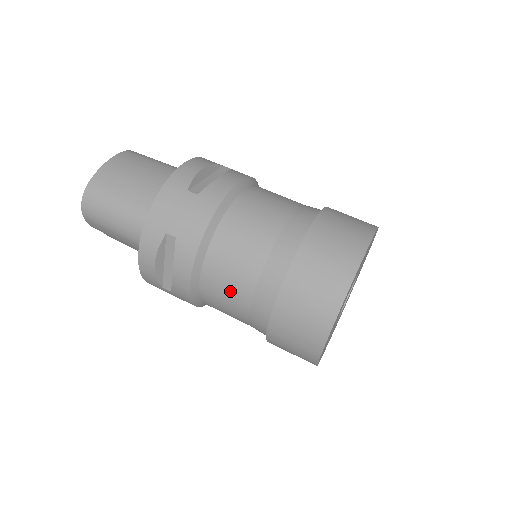
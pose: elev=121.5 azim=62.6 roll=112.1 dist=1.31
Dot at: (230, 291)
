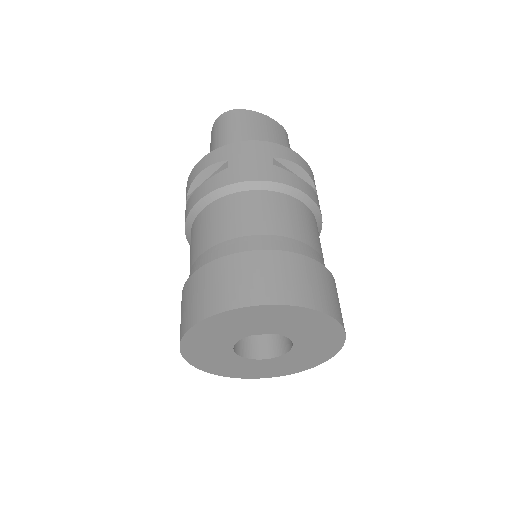
Dot at: (207, 231)
